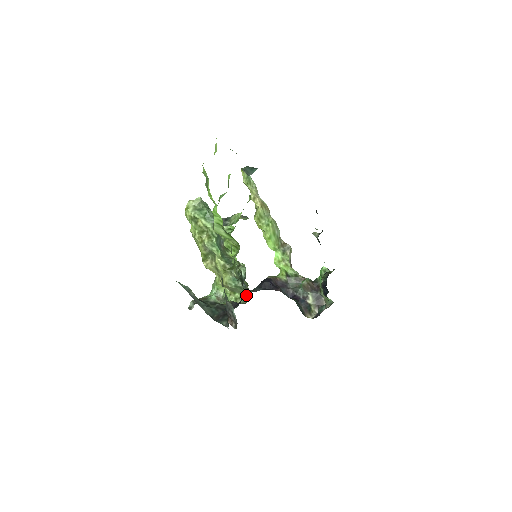
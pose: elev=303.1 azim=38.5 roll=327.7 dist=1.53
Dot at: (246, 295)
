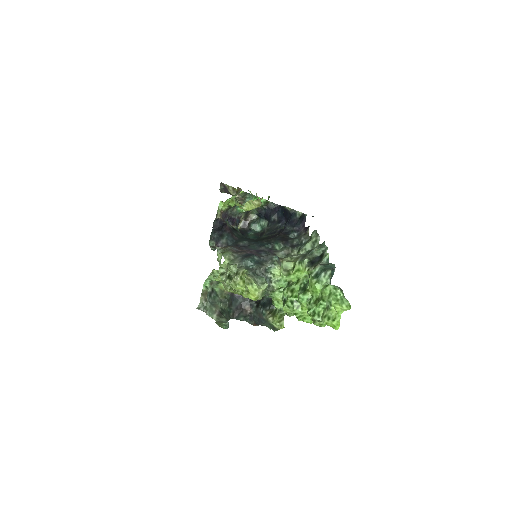
Dot at: occluded
